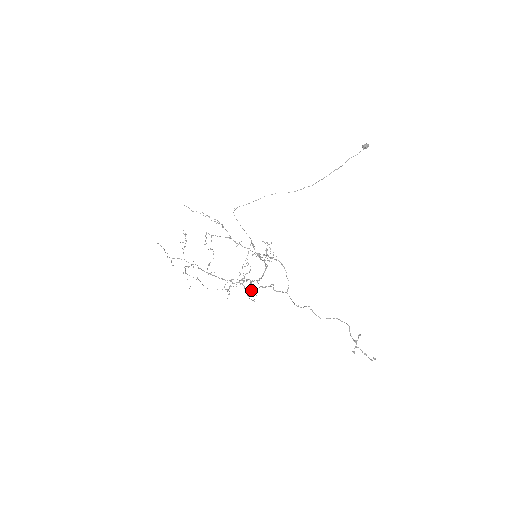
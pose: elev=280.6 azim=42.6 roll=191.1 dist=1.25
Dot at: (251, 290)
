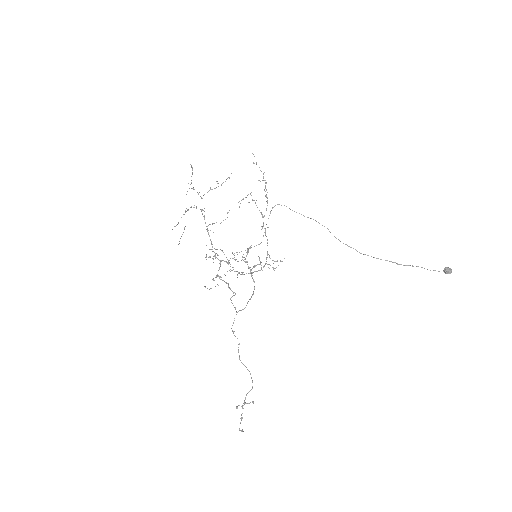
Dot at: occluded
